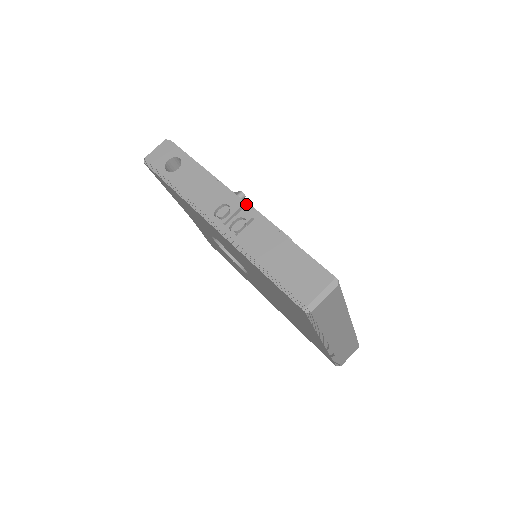
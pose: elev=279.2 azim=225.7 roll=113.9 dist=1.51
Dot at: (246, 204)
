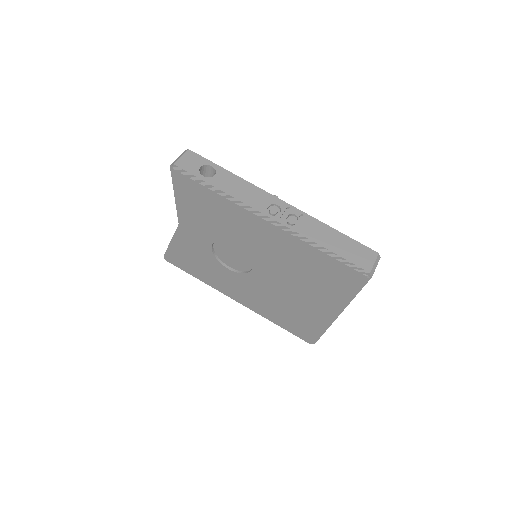
Dot at: (289, 204)
